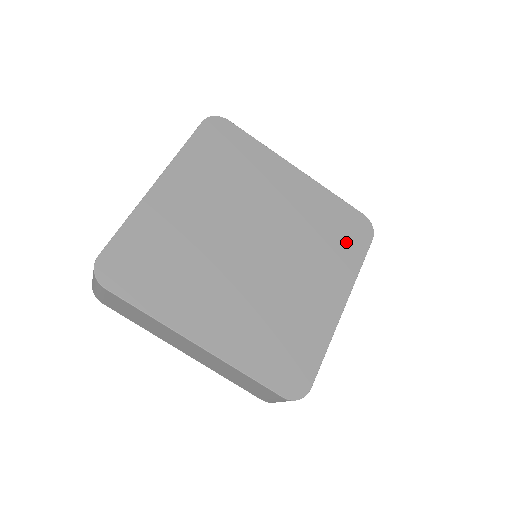
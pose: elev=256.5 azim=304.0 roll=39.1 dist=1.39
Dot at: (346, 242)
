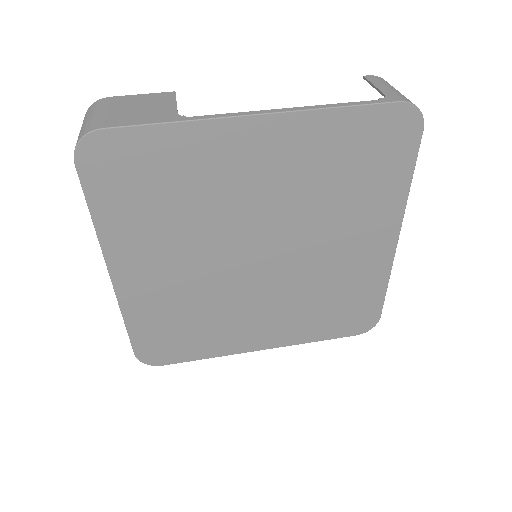
Dot at: (334, 320)
